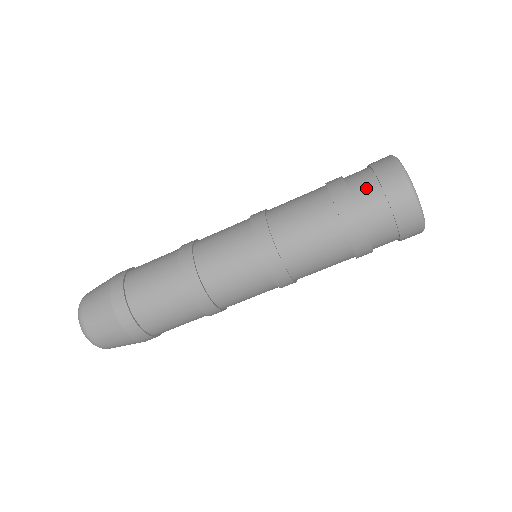
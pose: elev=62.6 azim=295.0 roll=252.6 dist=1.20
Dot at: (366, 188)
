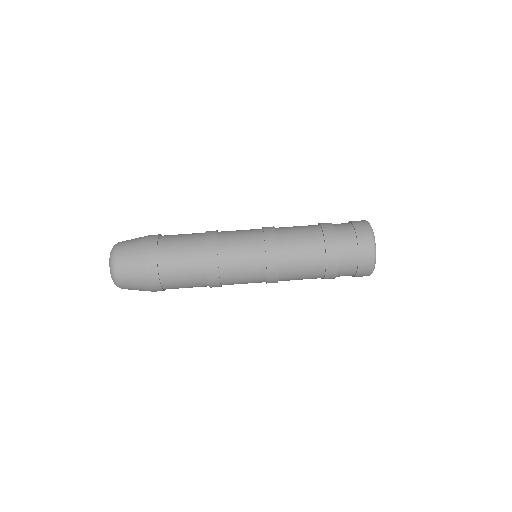
Dot at: occluded
